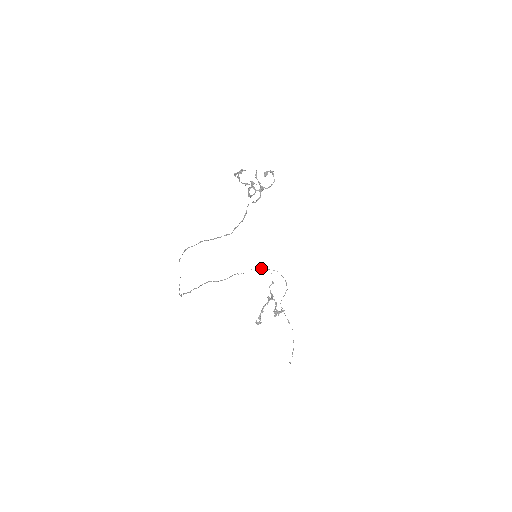
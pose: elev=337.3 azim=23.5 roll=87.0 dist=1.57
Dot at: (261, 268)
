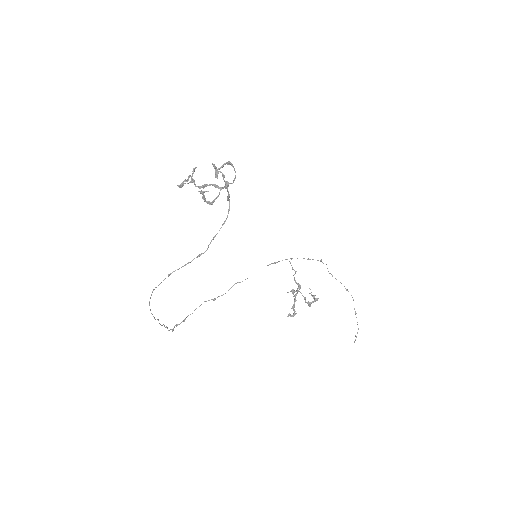
Dot at: (270, 264)
